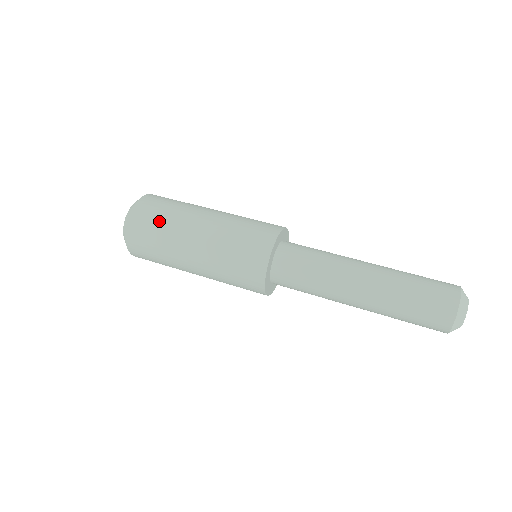
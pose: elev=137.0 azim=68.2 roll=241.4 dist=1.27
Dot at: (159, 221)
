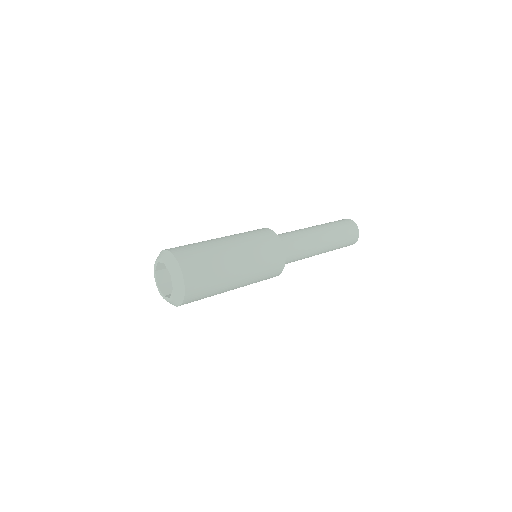
Dot at: (205, 260)
